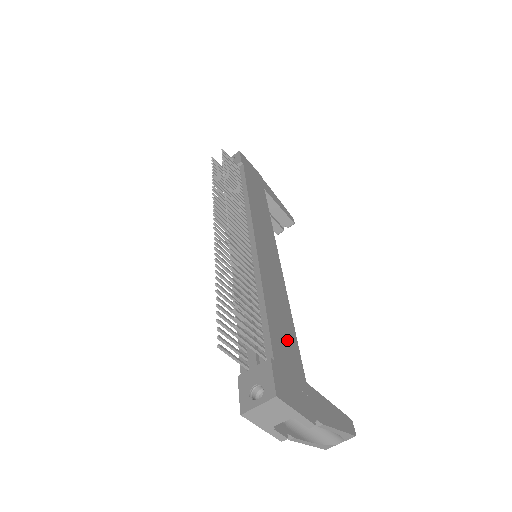
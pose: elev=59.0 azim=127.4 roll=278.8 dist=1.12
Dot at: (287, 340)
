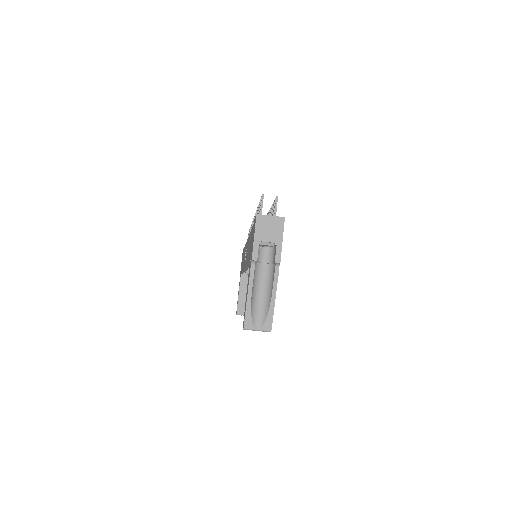
Dot at: occluded
